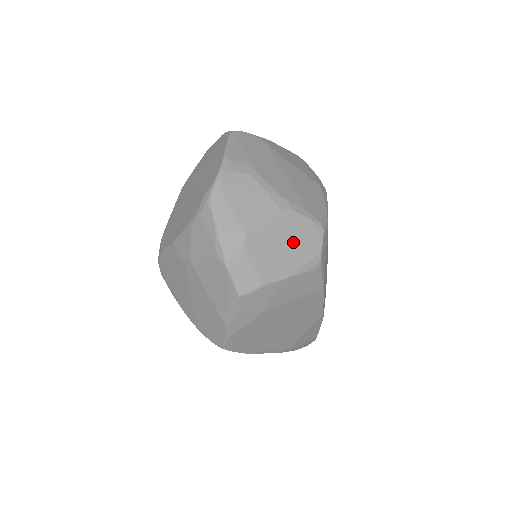
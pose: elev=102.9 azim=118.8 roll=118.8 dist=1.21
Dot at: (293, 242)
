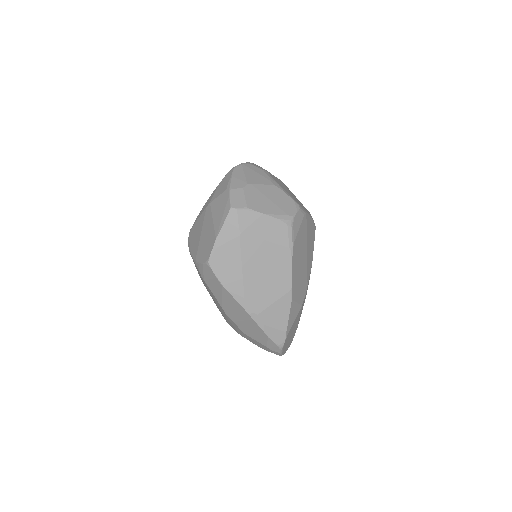
Dot at: (276, 202)
